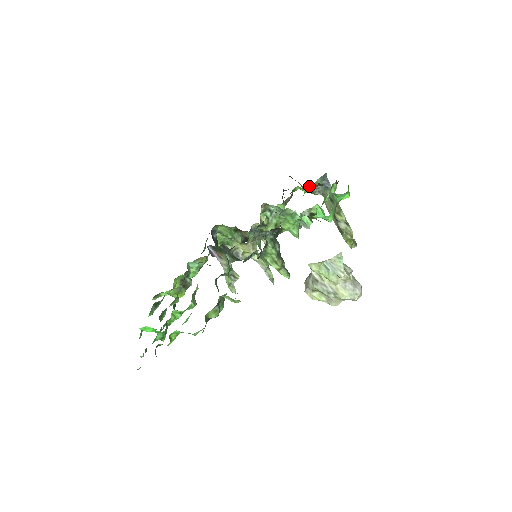
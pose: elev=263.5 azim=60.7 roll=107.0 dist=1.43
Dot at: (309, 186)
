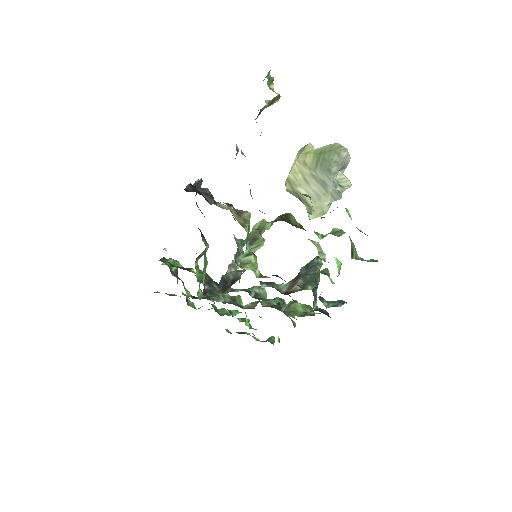
Dot at: (250, 194)
